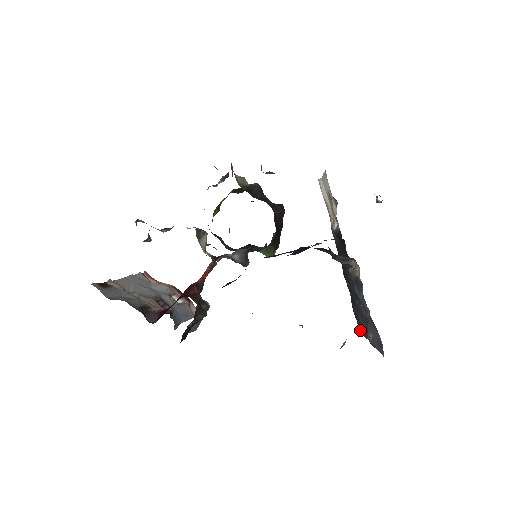
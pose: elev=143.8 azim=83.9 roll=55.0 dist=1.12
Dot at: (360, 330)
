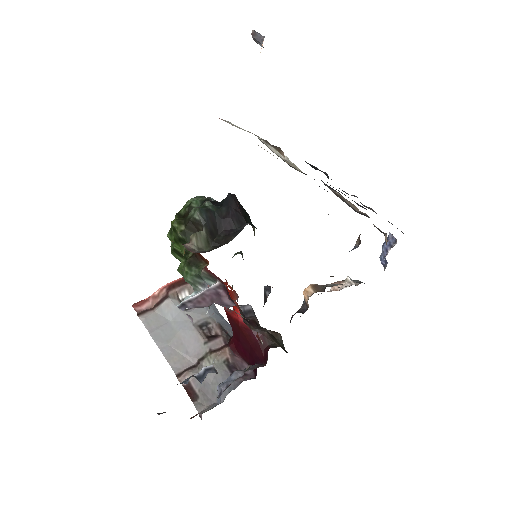
Dot at: occluded
